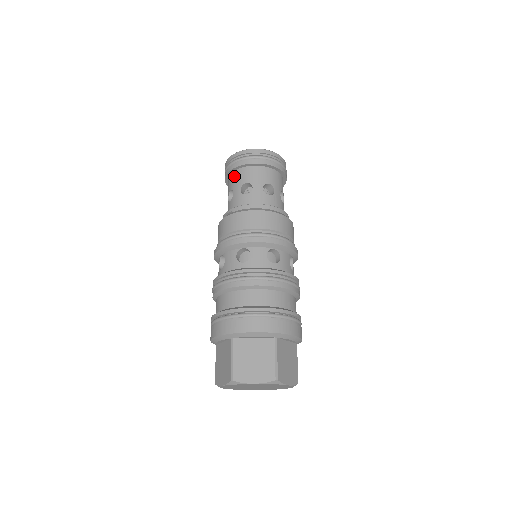
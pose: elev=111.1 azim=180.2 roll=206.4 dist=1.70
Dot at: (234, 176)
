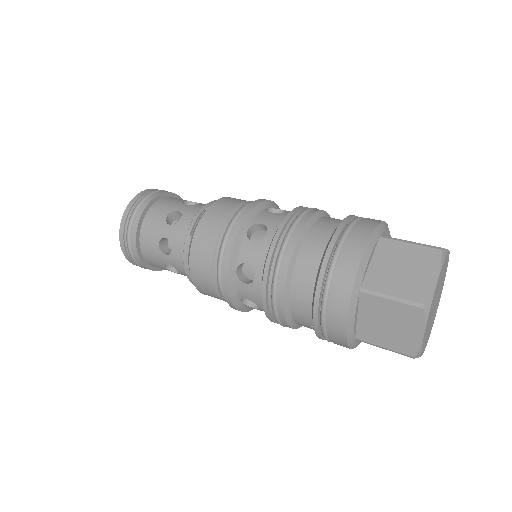
Dot at: (159, 205)
